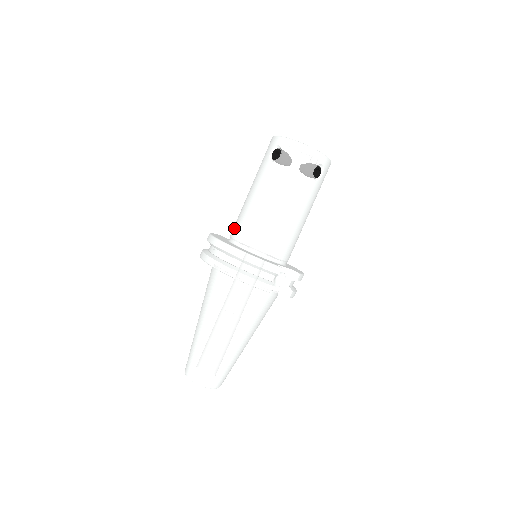
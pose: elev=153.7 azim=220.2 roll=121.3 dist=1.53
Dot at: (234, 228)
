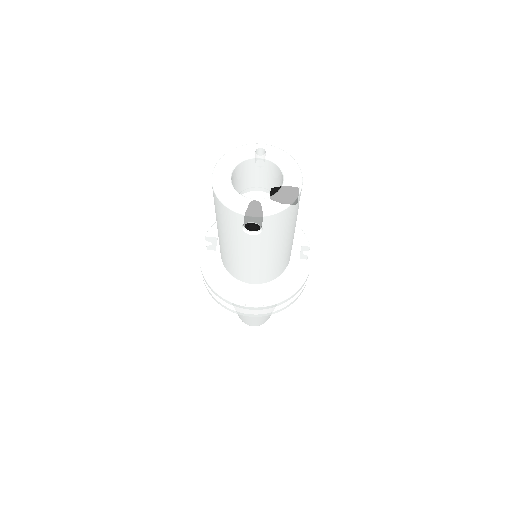
Dot at: (235, 273)
